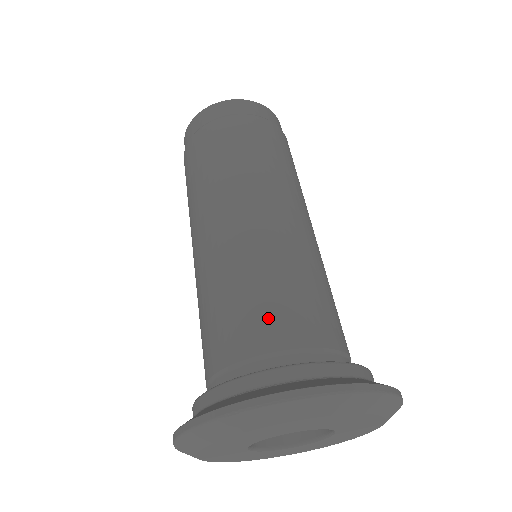
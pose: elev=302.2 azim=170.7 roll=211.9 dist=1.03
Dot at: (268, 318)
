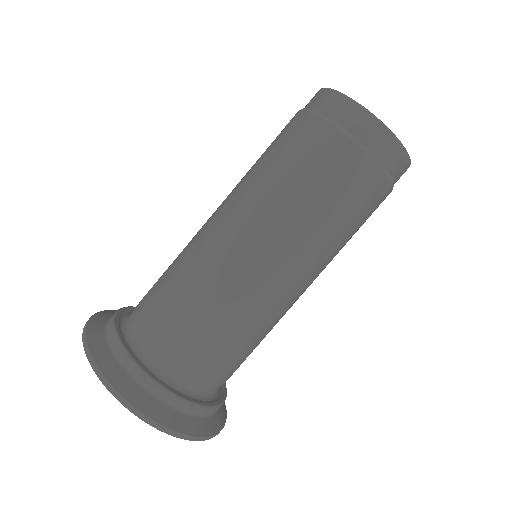
Dot at: (186, 341)
